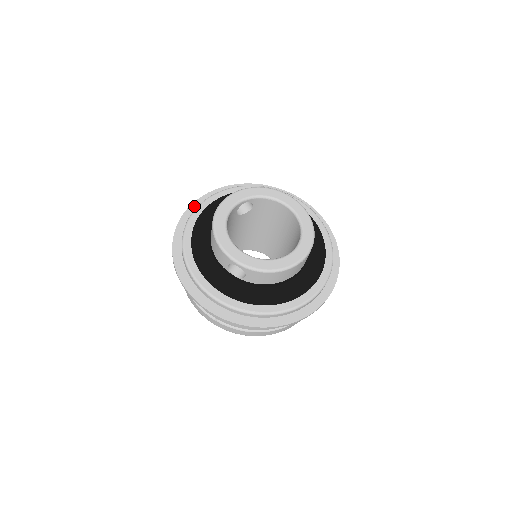
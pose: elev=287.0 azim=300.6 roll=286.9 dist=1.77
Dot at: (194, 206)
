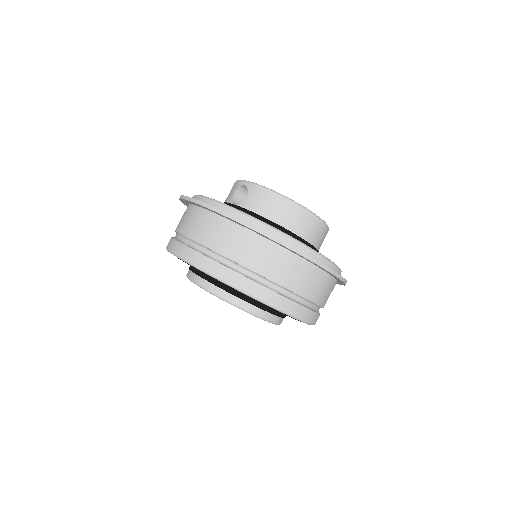
Dot at: occluded
